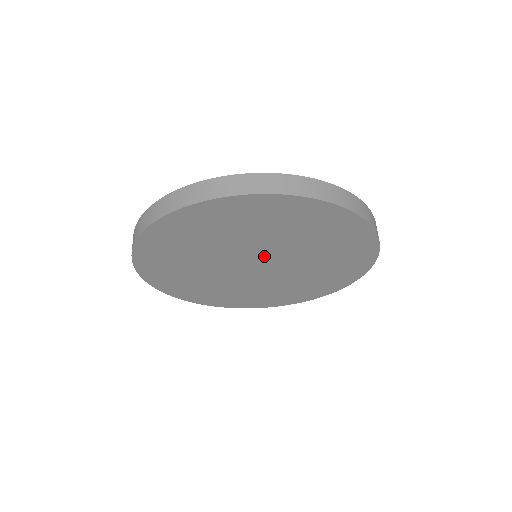
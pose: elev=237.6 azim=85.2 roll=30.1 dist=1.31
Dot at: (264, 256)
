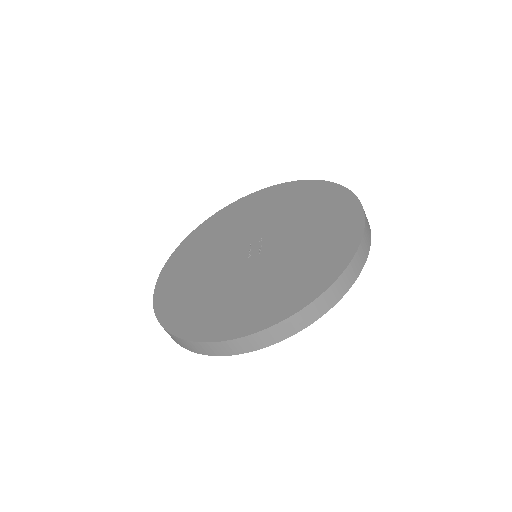
Dot at: occluded
